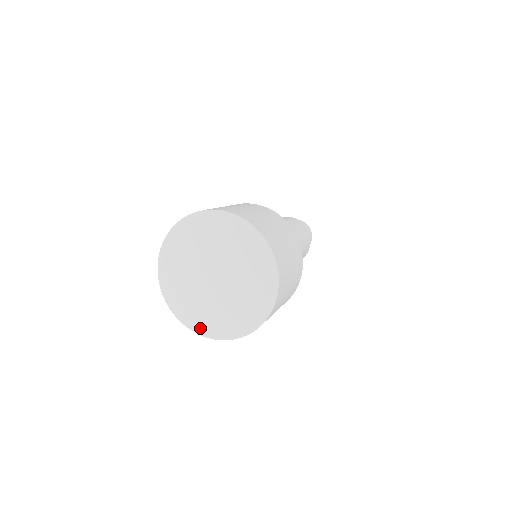
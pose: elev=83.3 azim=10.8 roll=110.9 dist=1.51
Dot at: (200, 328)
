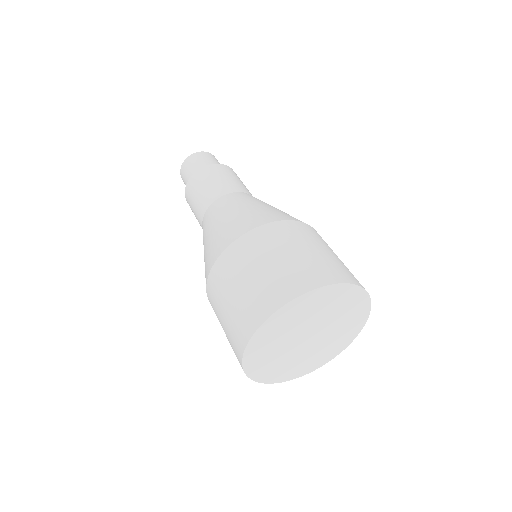
Dot at: (254, 372)
